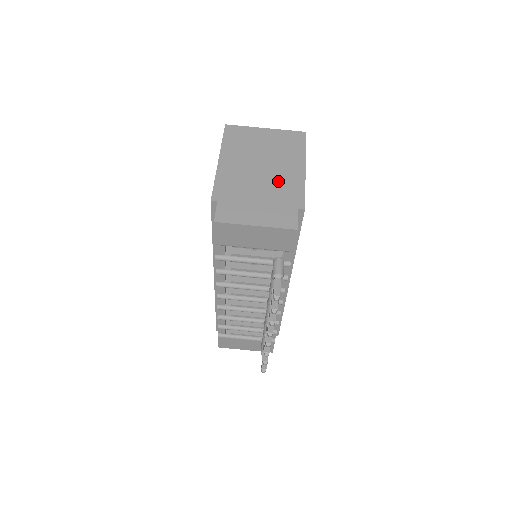
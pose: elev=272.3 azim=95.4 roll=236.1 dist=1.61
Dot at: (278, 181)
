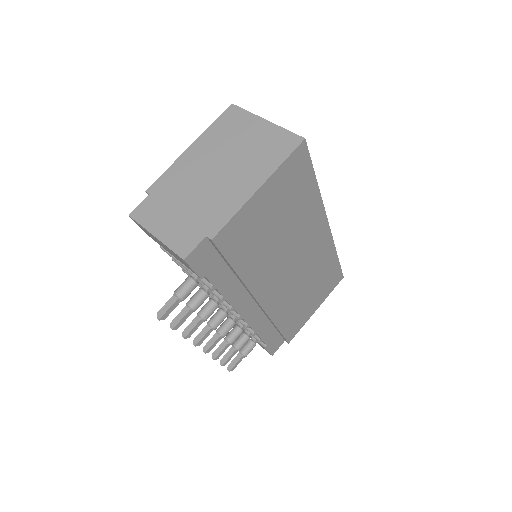
Dot at: (218, 193)
